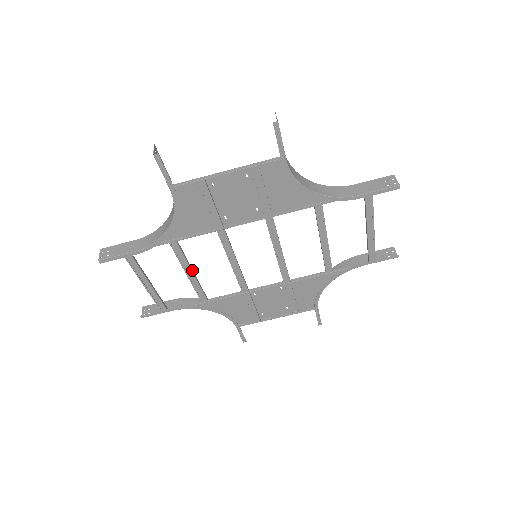
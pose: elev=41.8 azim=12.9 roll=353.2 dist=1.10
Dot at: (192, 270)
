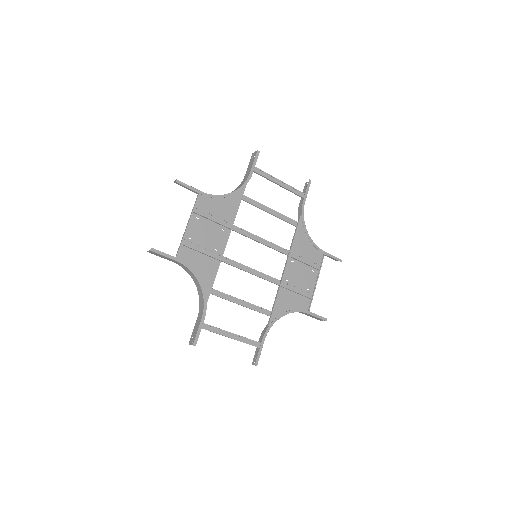
Dot at: (240, 300)
